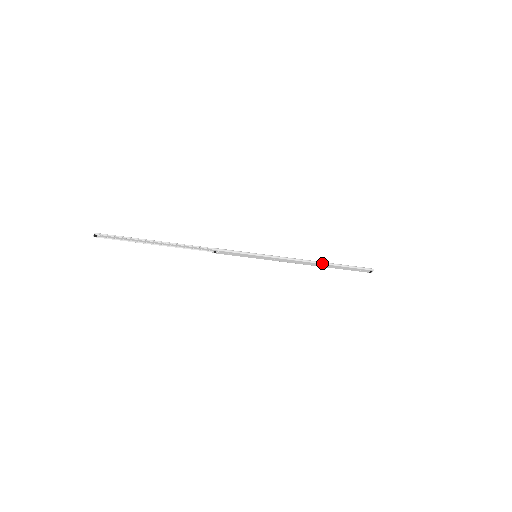
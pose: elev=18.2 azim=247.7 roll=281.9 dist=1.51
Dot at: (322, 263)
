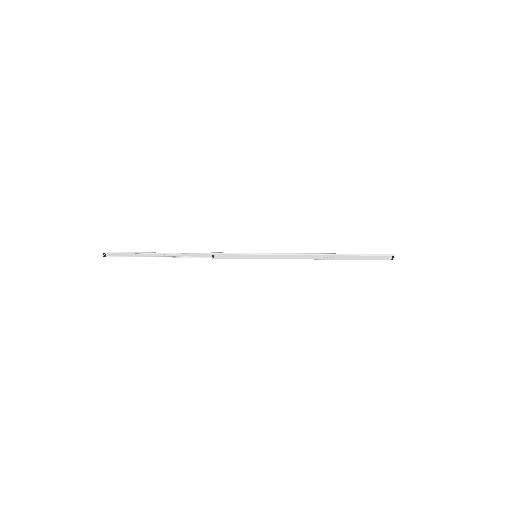
Dot at: (330, 254)
